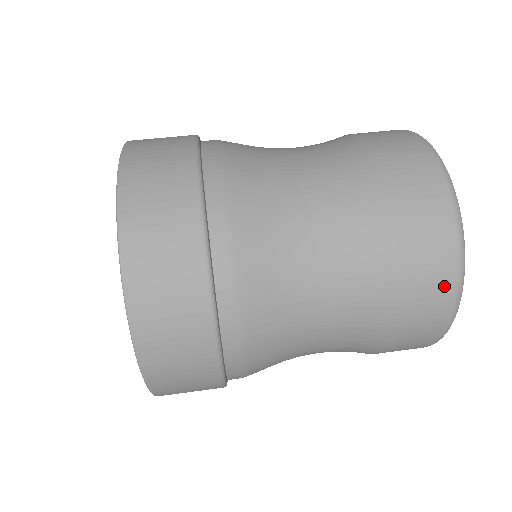
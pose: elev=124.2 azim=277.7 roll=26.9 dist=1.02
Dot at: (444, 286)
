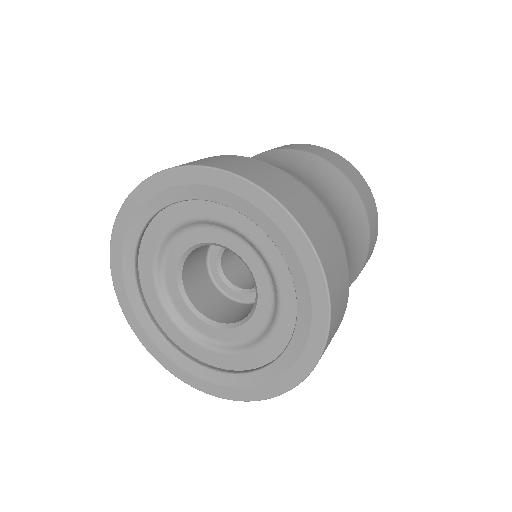
Dot at: (364, 183)
